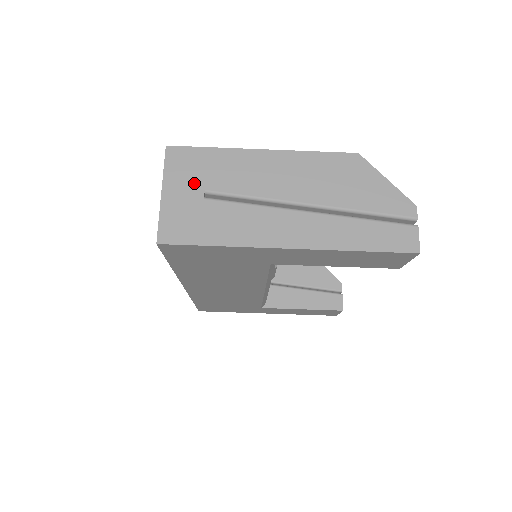
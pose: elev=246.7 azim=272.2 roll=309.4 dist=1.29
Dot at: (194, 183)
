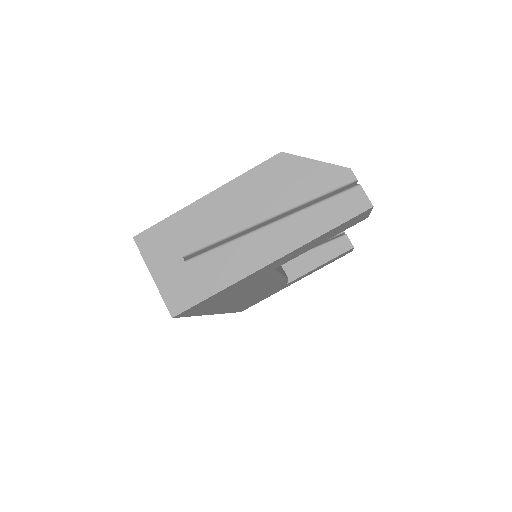
Dot at: (171, 254)
